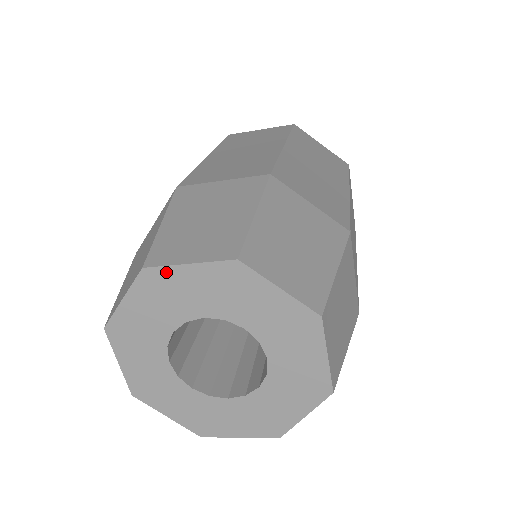
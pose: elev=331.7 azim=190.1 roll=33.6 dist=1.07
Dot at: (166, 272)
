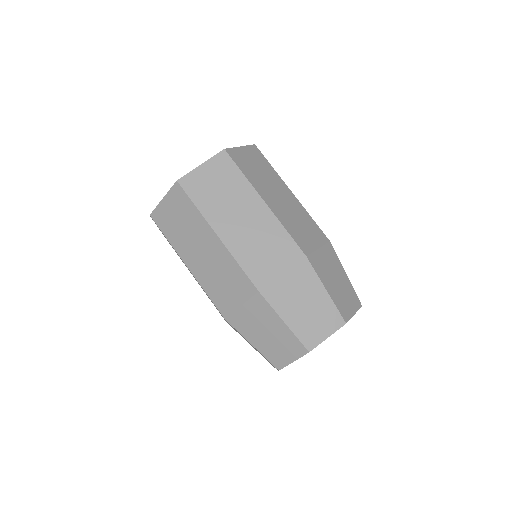
Dot at: occluded
